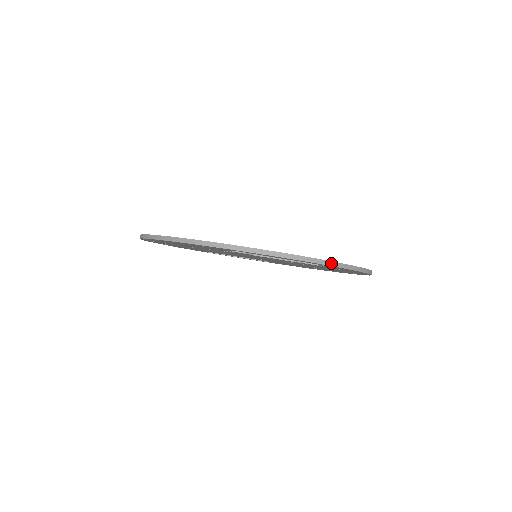
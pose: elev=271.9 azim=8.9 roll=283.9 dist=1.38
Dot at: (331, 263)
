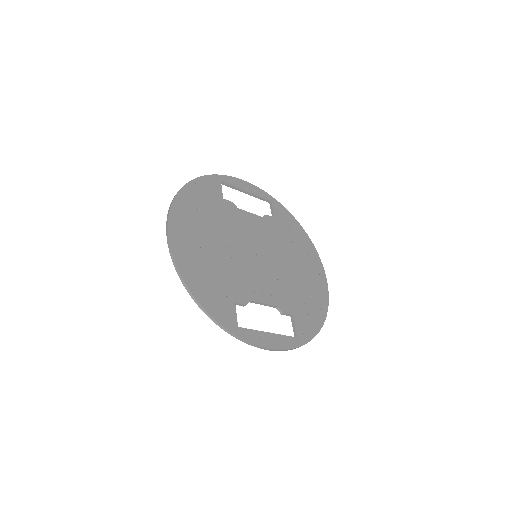
Dot at: (295, 348)
